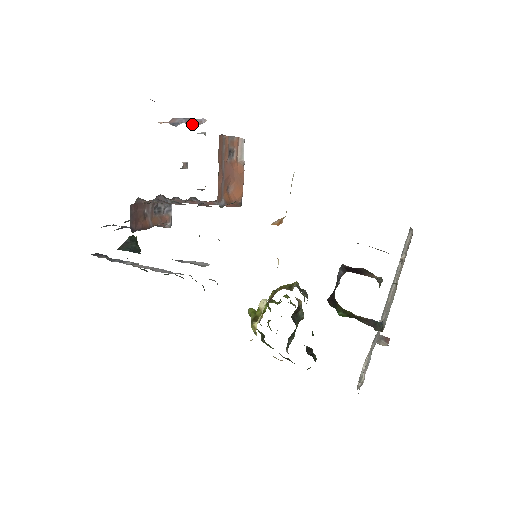
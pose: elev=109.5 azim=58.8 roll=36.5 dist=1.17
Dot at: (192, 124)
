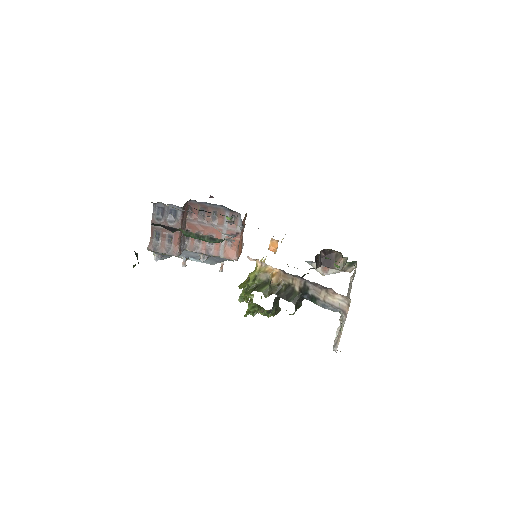
Dot at: occluded
